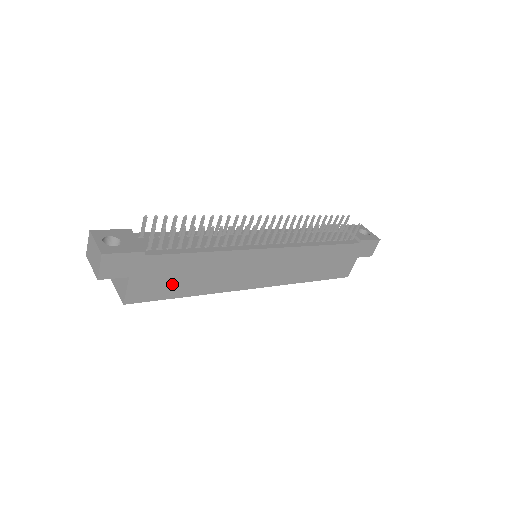
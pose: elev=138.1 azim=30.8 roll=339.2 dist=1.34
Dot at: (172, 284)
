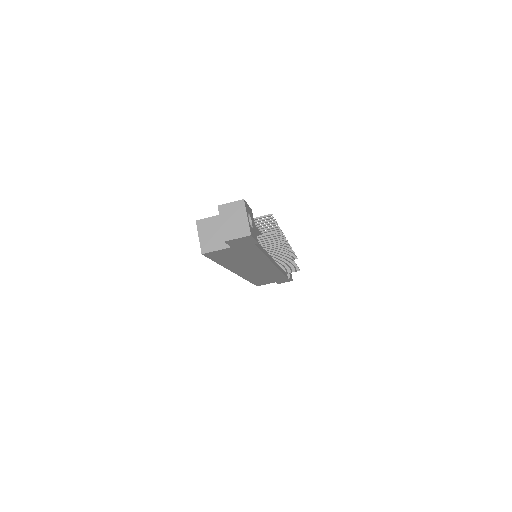
Dot at: (230, 257)
